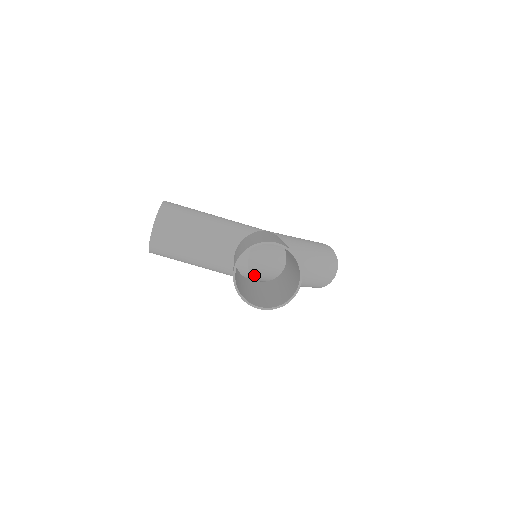
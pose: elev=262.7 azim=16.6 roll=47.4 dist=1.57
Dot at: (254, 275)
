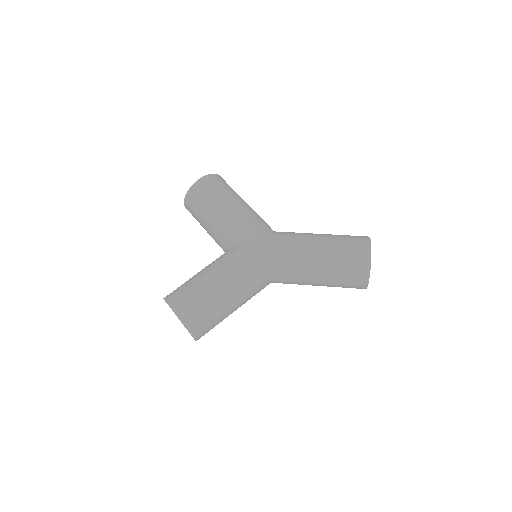
Dot at: occluded
